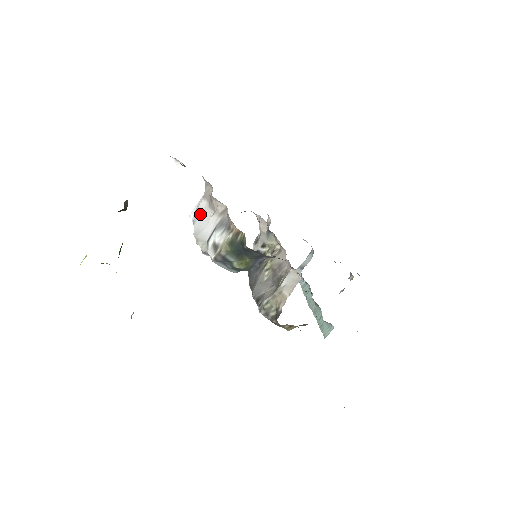
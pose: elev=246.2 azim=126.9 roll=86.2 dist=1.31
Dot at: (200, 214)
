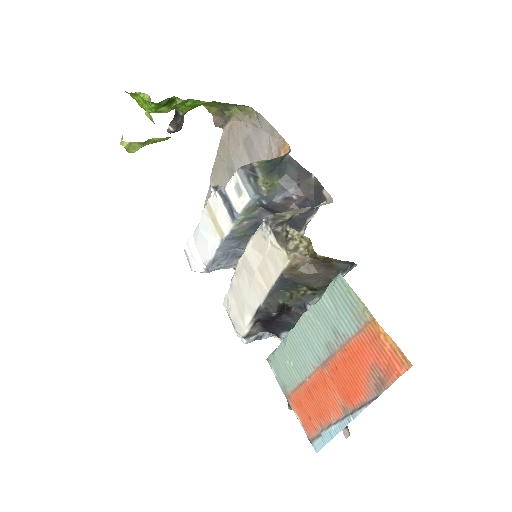
Dot at: occluded
